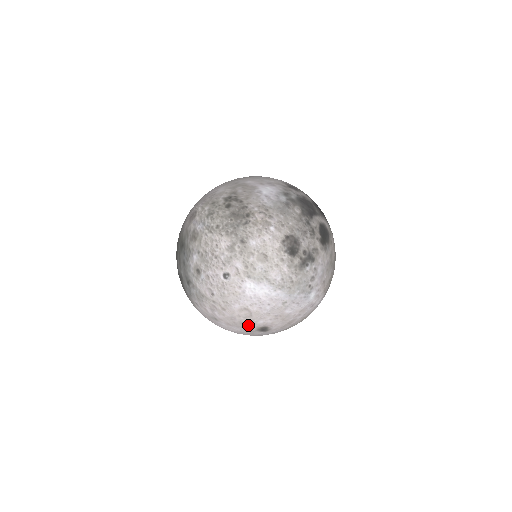
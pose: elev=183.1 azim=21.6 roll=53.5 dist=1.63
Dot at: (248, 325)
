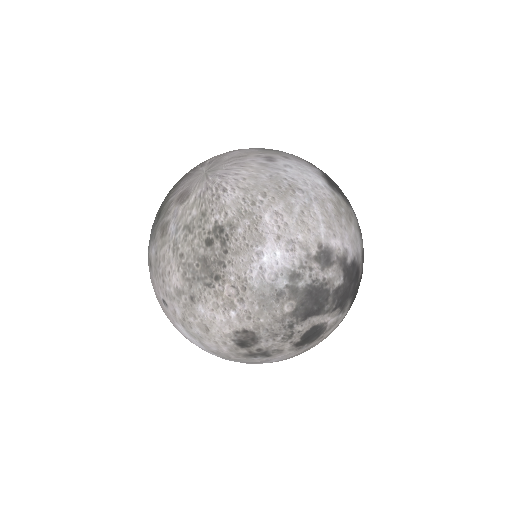
Dot at: occluded
